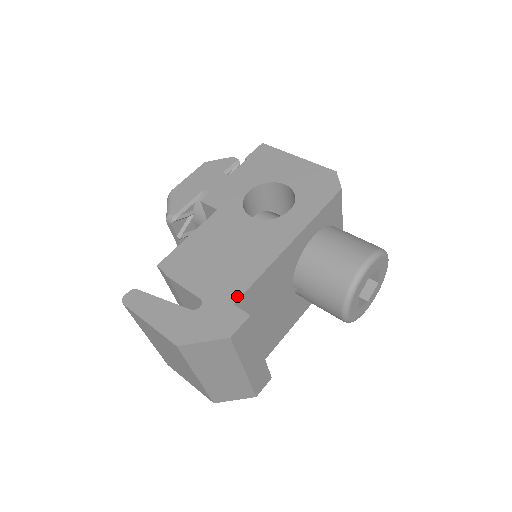
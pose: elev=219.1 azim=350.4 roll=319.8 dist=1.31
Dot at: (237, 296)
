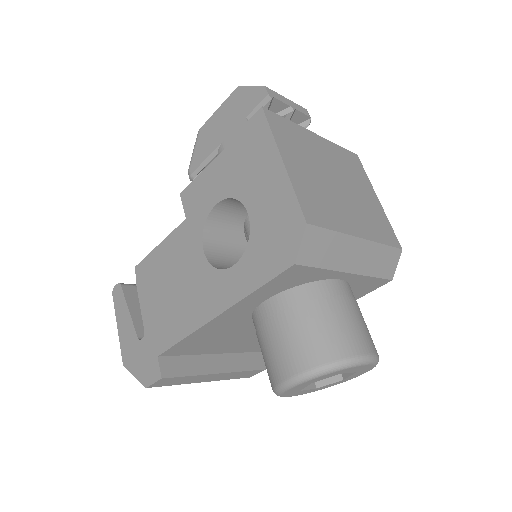
Dot at: (161, 349)
